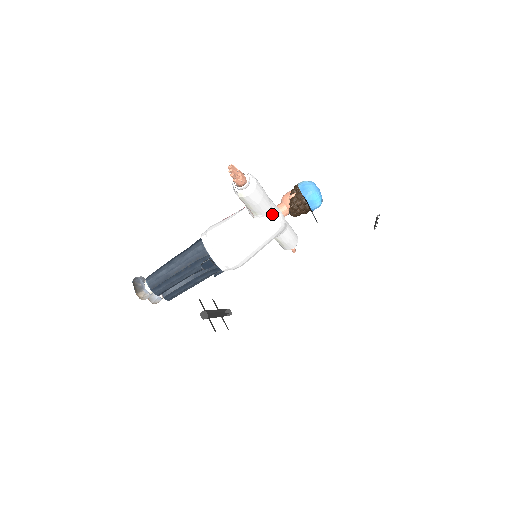
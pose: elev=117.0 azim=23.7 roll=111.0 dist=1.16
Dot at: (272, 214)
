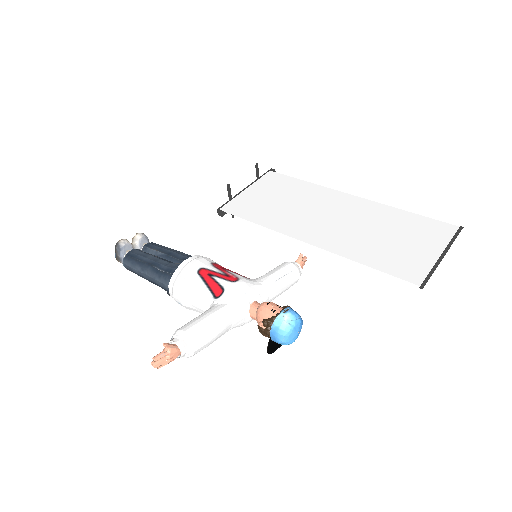
Dot at: (232, 327)
